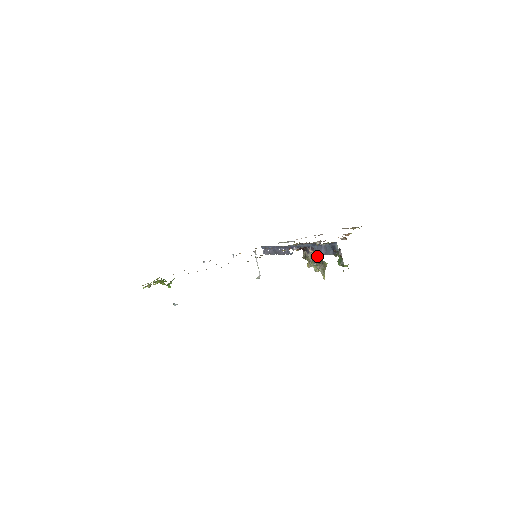
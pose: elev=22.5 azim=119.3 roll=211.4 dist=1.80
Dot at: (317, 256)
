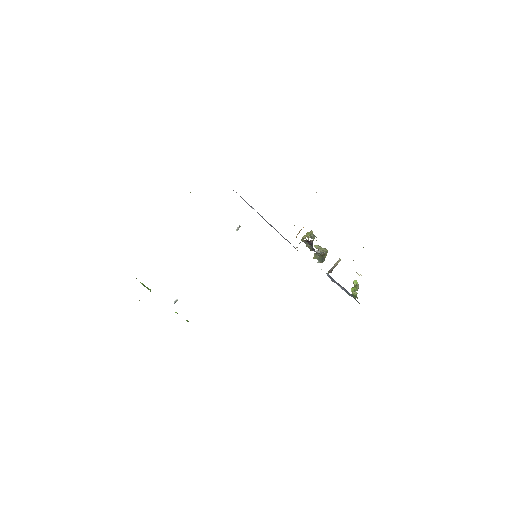
Dot at: (323, 256)
